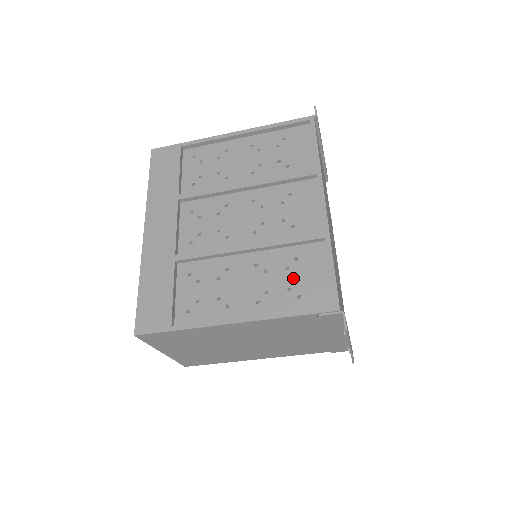
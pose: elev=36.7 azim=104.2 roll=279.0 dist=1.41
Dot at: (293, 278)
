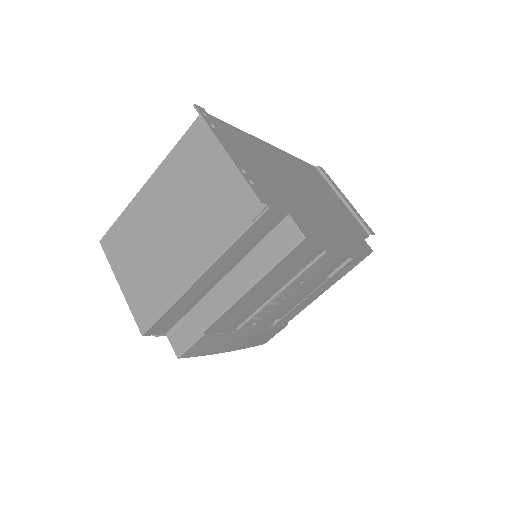
Dot at: occluded
